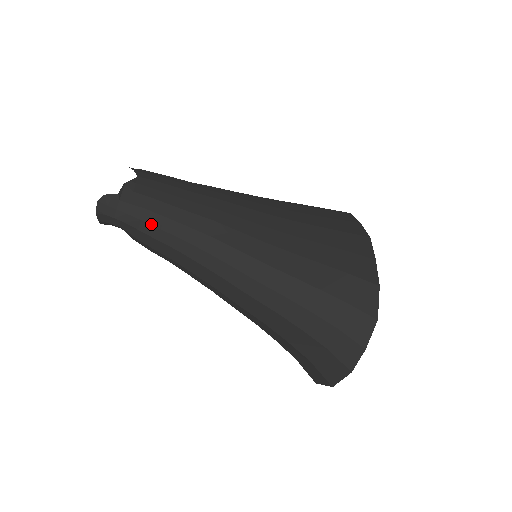
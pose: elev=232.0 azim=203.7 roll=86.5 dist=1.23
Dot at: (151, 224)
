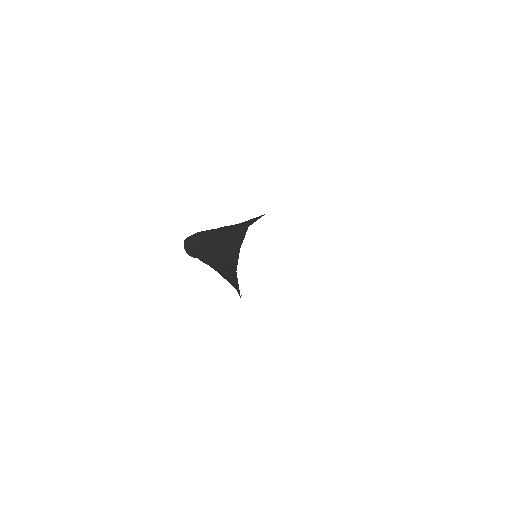
Dot at: (195, 241)
